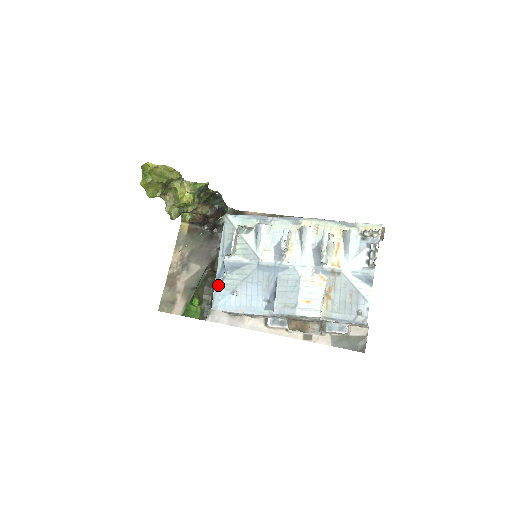
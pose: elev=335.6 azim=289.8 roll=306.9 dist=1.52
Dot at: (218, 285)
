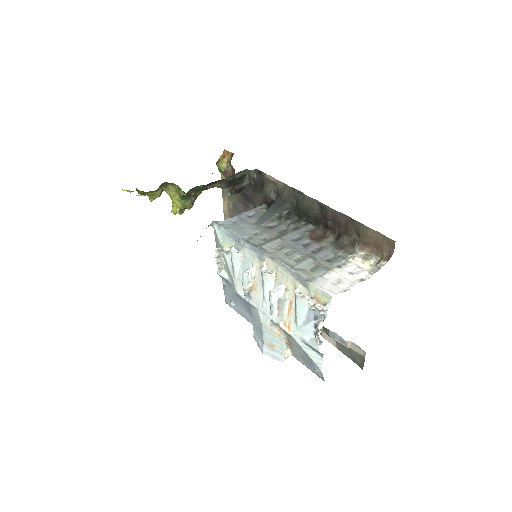
Dot at: (224, 286)
